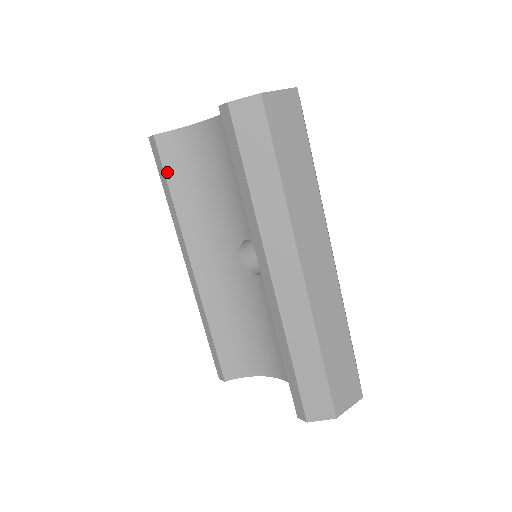
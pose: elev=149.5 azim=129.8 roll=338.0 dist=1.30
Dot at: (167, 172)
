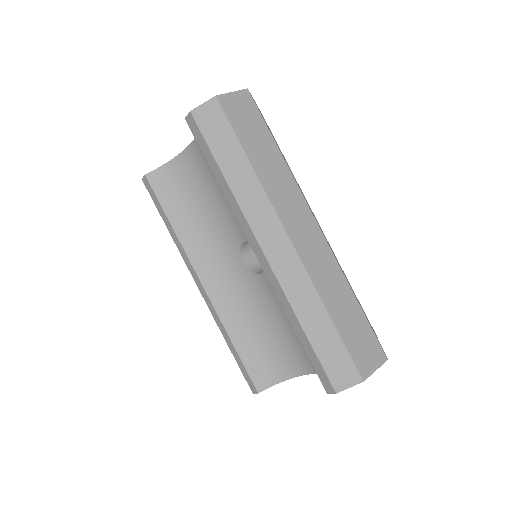
Dot at: (163, 203)
